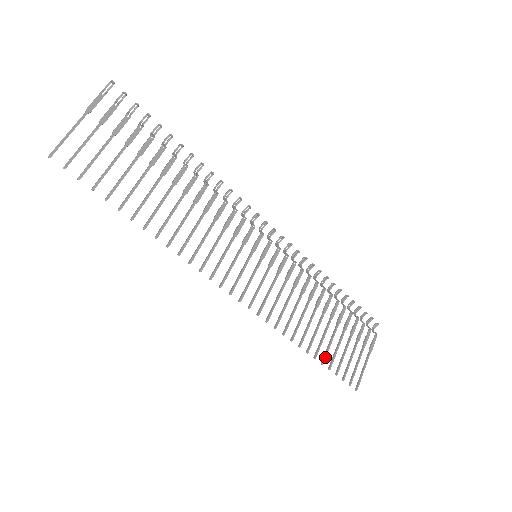
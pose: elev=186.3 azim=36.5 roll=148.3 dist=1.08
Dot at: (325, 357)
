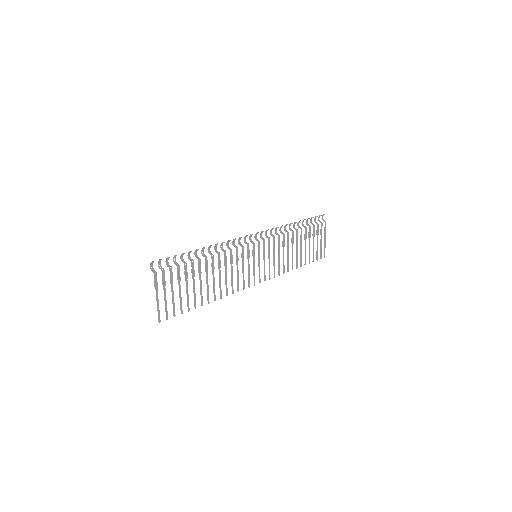
Dot at: occluded
